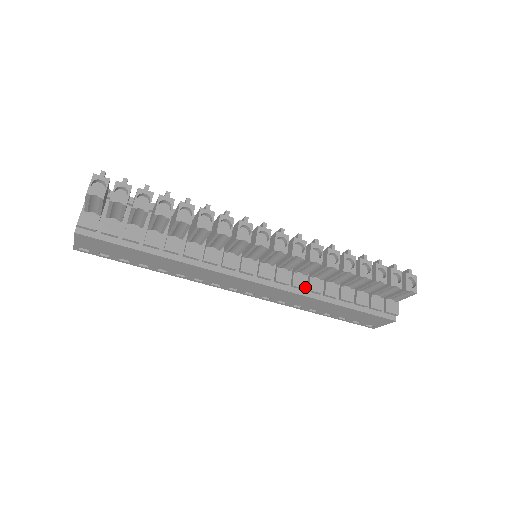
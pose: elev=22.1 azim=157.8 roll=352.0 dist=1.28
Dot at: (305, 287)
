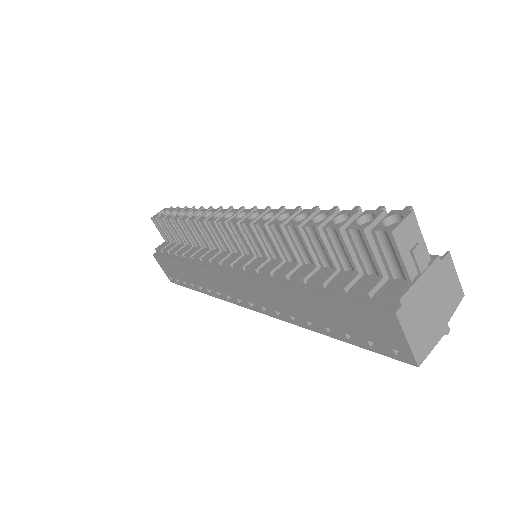
Dot at: occluded
